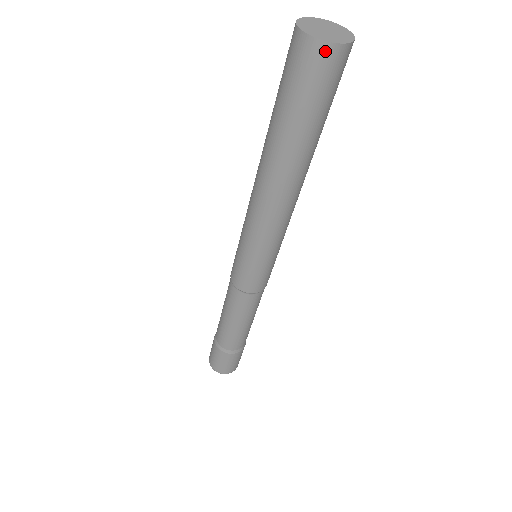
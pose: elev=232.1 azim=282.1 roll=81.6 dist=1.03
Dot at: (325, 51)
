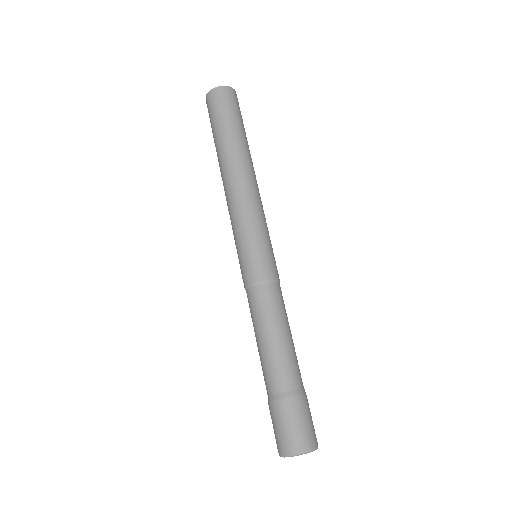
Dot at: (217, 91)
